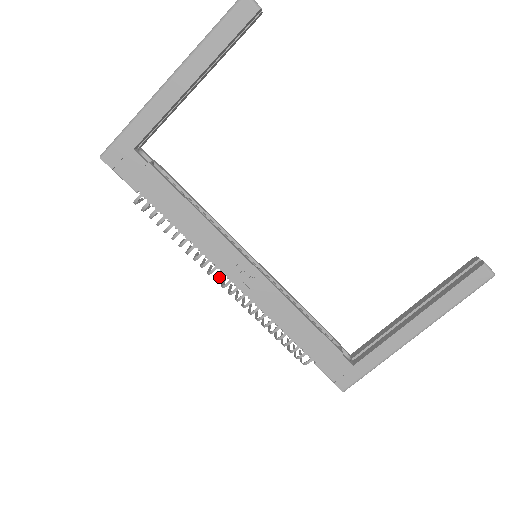
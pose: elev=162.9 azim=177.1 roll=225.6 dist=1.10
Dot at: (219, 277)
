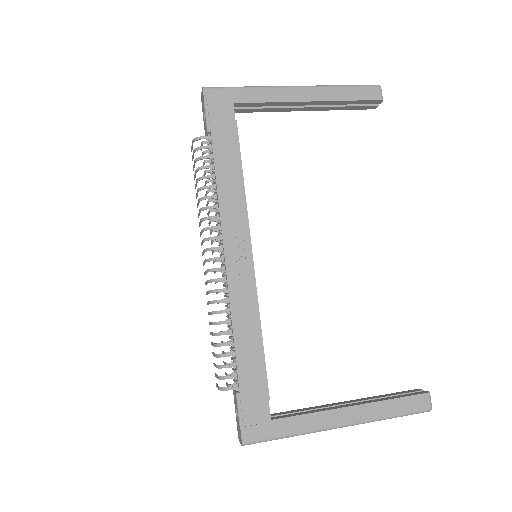
Dot at: (215, 247)
